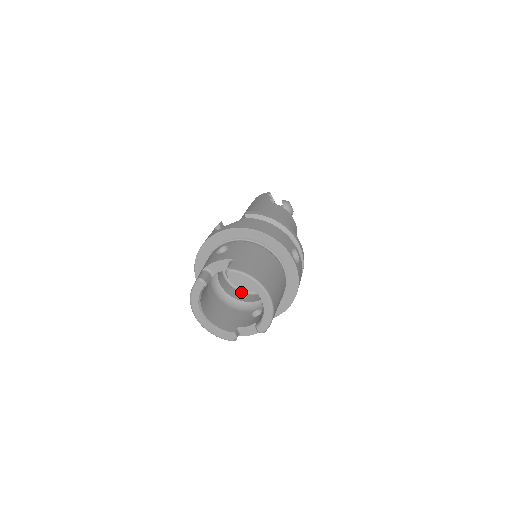
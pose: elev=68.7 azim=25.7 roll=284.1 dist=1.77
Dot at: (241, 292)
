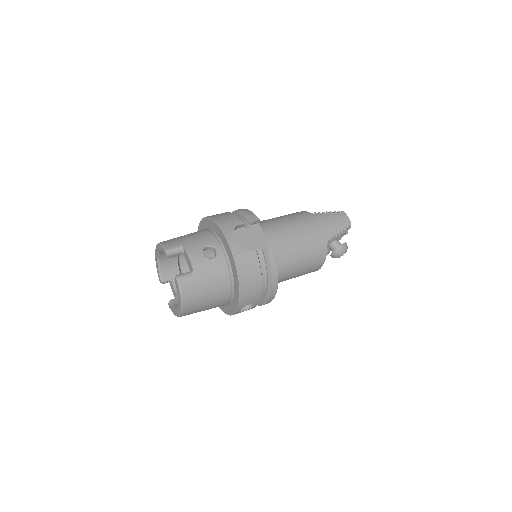
Dot at: occluded
